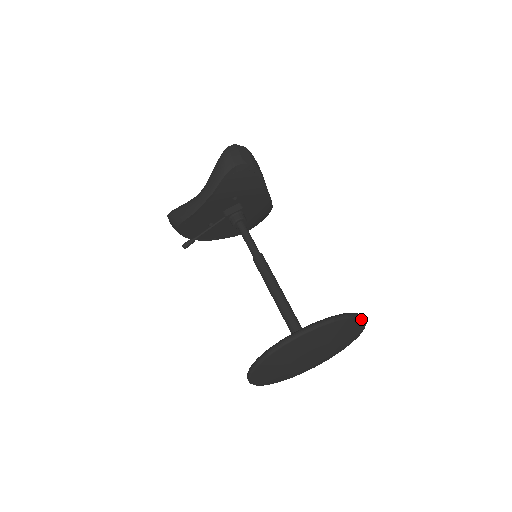
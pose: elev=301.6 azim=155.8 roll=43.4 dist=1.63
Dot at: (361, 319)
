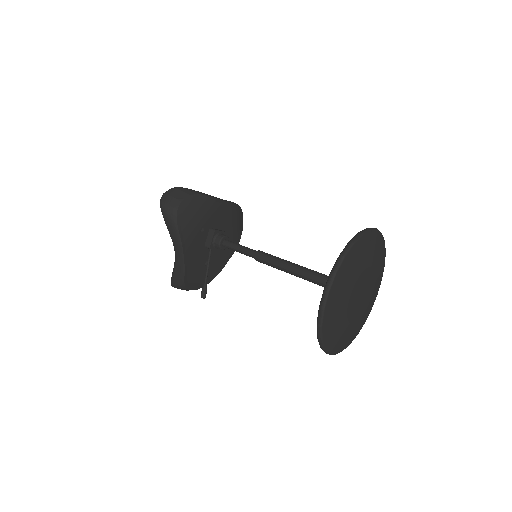
Dot at: (367, 233)
